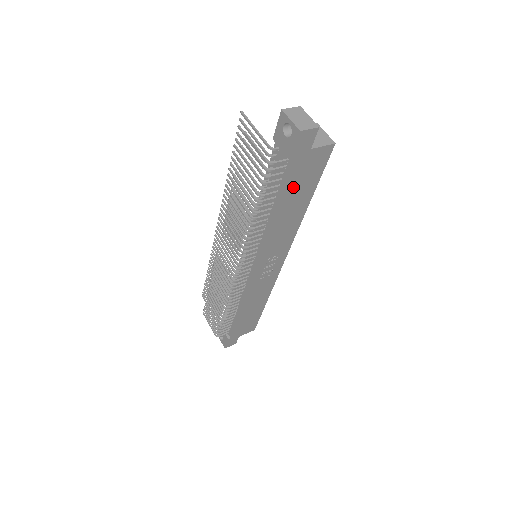
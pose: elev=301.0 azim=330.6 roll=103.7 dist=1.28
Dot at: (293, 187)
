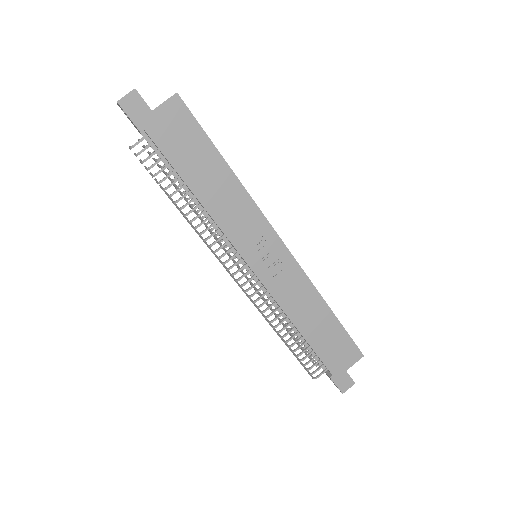
Dot at: (180, 156)
